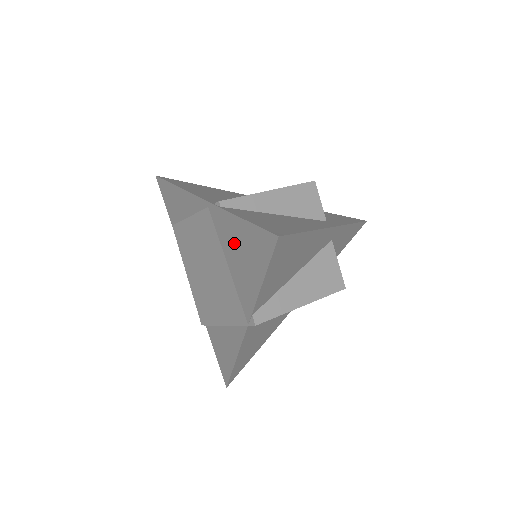
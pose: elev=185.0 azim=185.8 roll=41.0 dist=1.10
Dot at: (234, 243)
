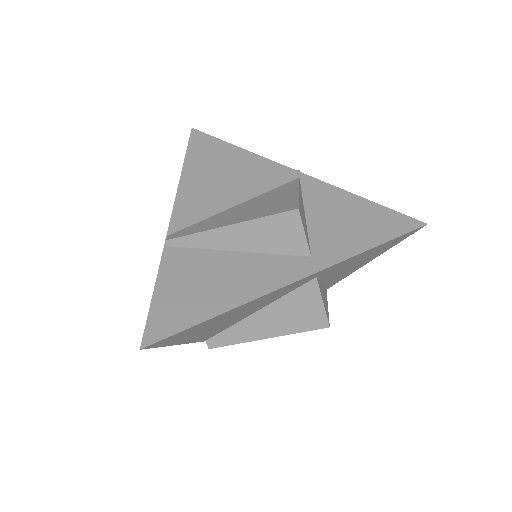
Dot at: occluded
